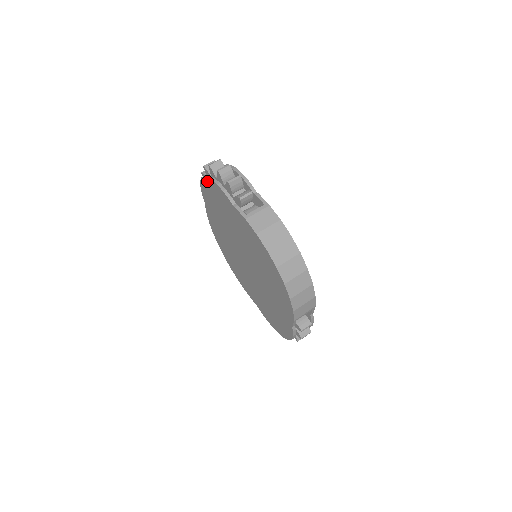
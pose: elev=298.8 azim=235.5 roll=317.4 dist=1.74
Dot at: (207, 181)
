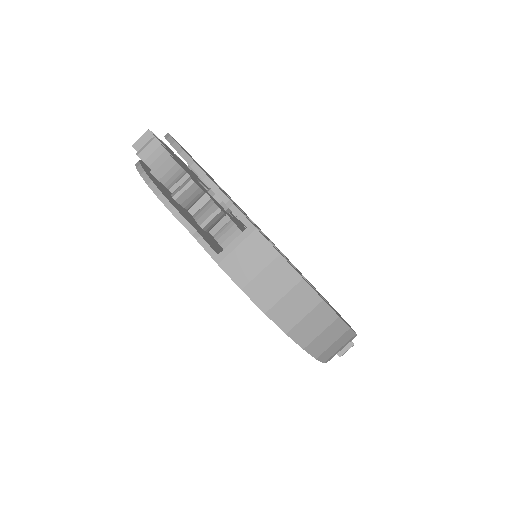
Dot at: occluded
